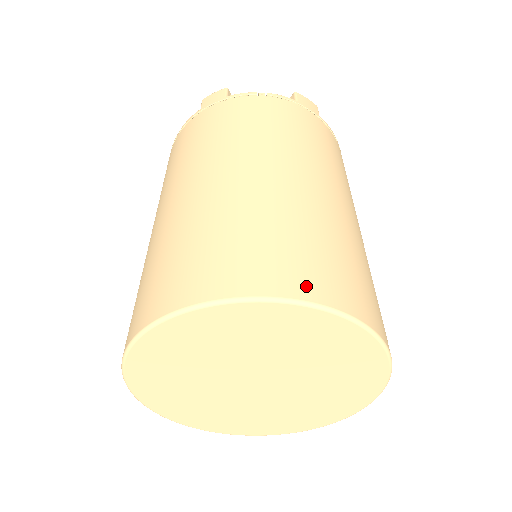
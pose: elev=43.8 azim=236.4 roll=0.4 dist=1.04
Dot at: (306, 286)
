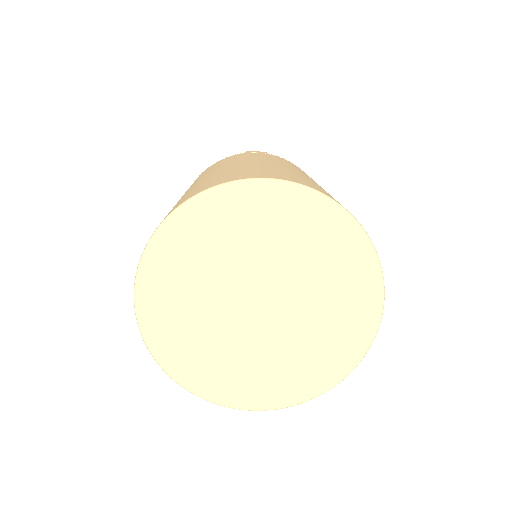
Dot at: (229, 179)
